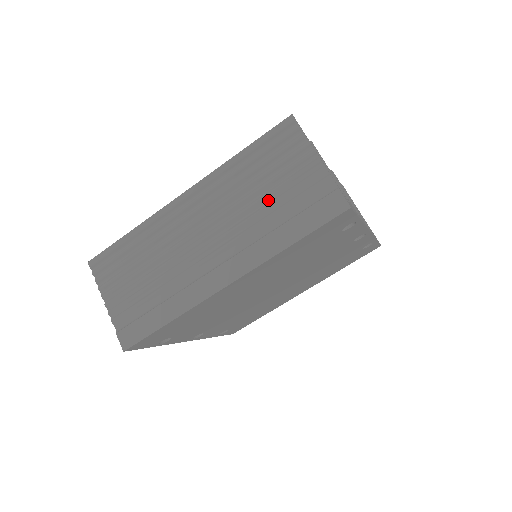
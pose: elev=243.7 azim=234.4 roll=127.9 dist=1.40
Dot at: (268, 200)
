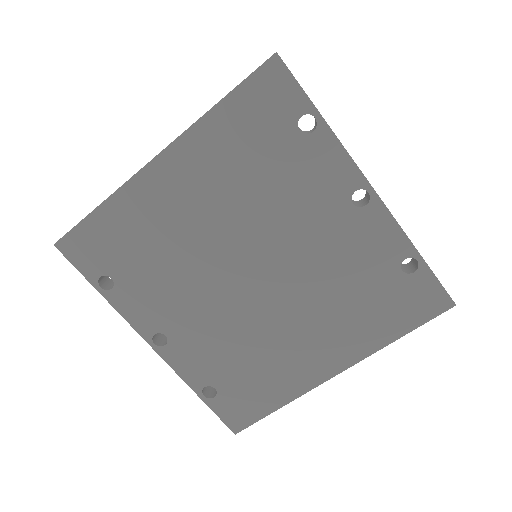
Dot at: occluded
